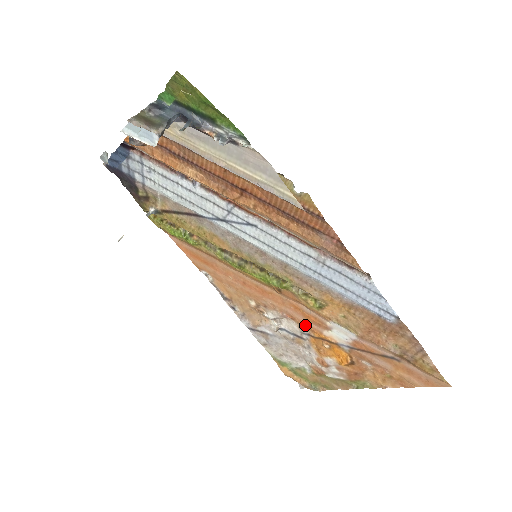
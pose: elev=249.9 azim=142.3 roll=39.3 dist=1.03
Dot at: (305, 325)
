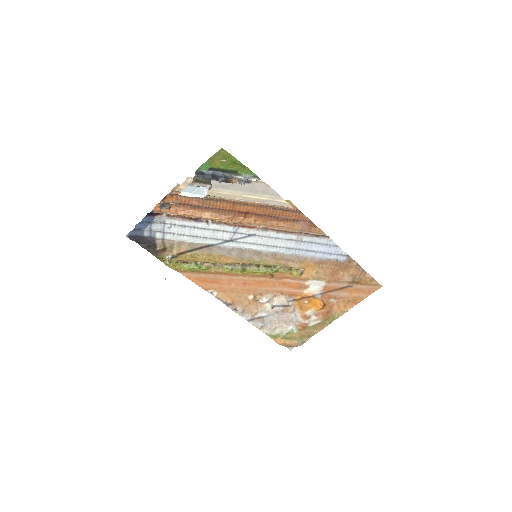
Dot at: (291, 293)
